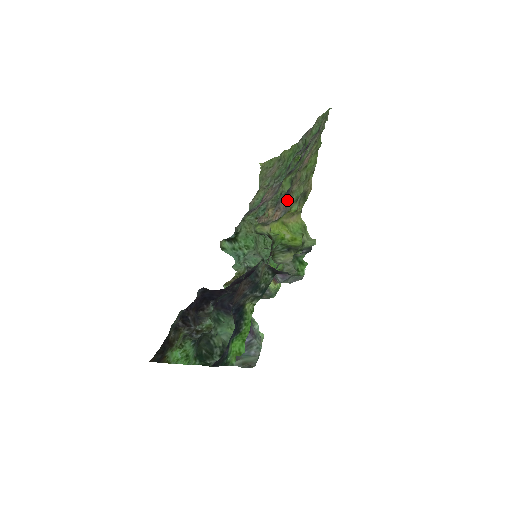
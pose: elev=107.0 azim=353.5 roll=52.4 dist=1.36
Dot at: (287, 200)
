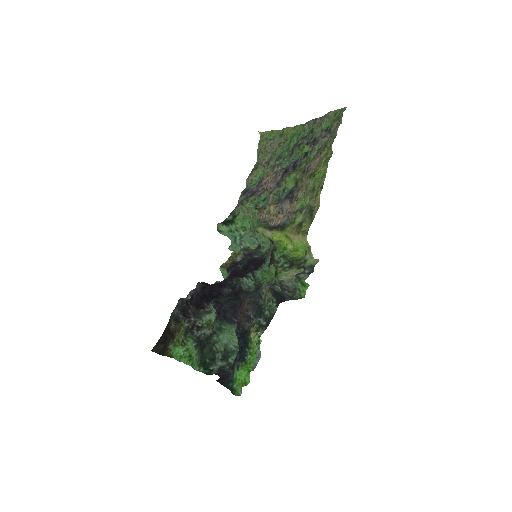
Dot at: (291, 205)
